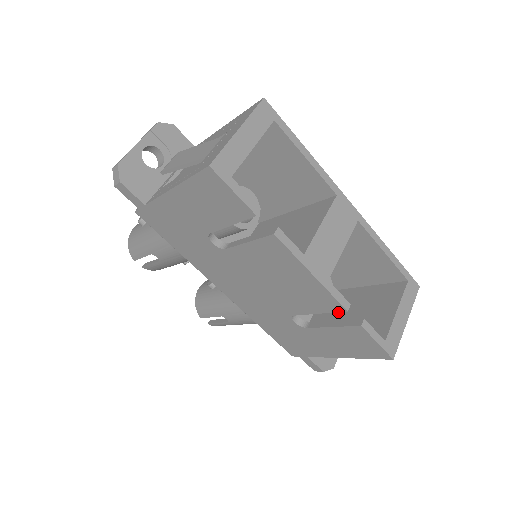
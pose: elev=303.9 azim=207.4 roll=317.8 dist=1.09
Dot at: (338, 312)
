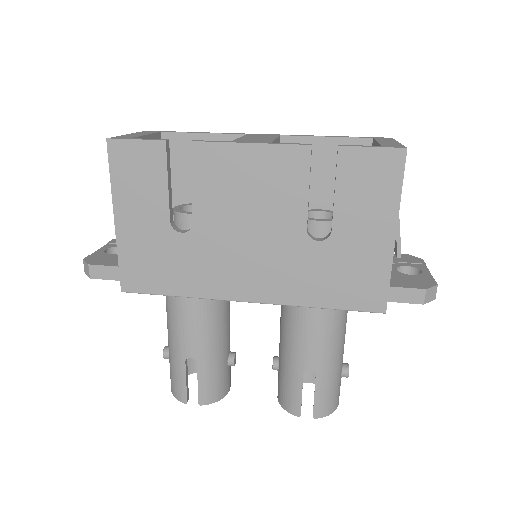
Dot at: occluded
